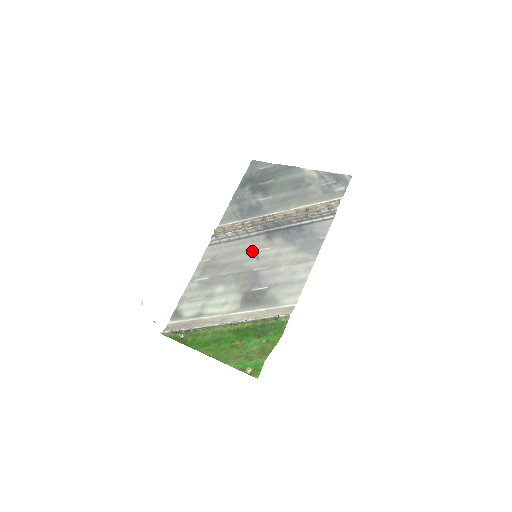
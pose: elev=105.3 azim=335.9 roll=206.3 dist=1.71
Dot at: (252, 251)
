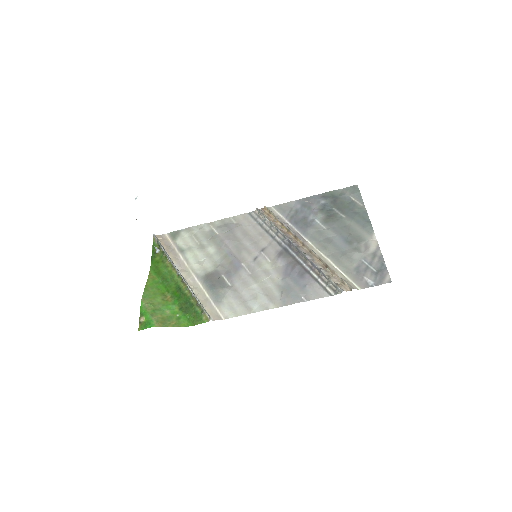
Dot at: (260, 250)
